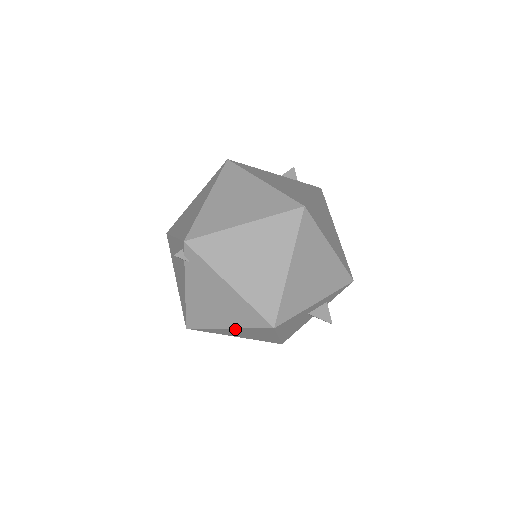
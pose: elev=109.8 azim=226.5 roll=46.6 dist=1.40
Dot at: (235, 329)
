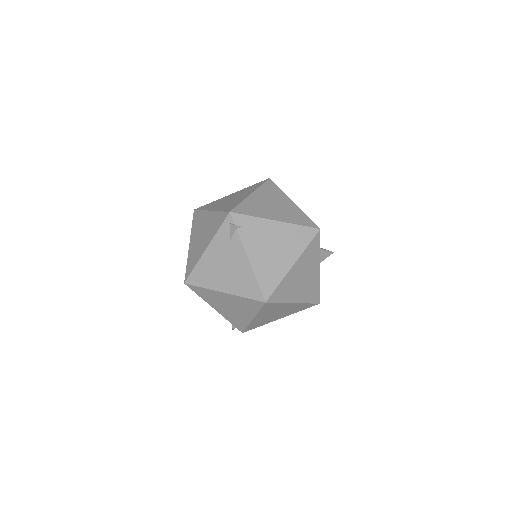
Dot at: (298, 263)
